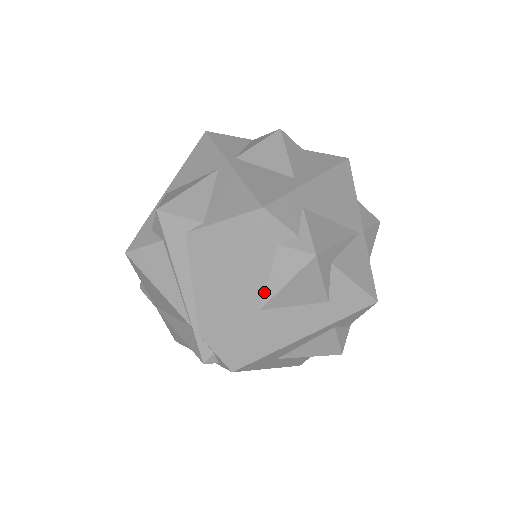
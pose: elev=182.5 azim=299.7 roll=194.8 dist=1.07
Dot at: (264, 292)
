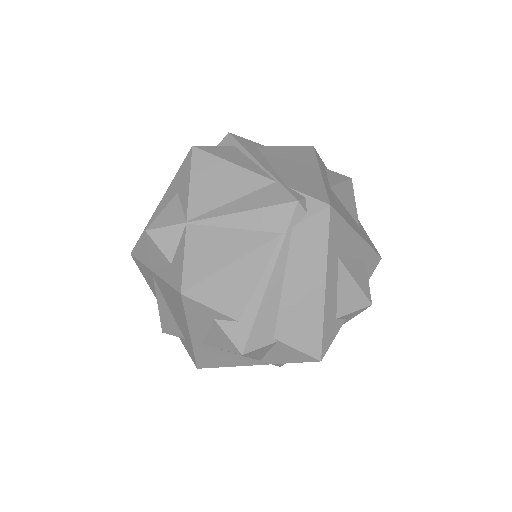
Dot at: (328, 181)
